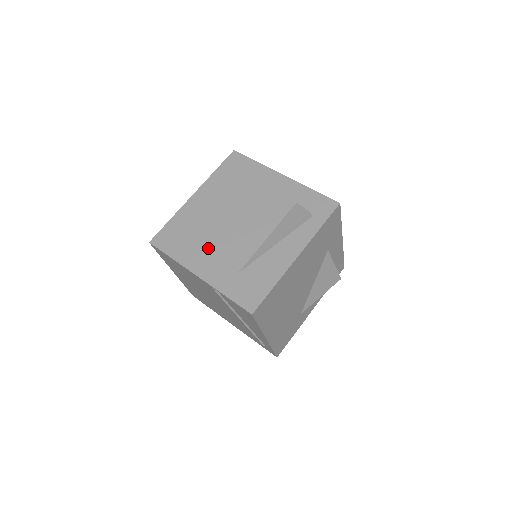
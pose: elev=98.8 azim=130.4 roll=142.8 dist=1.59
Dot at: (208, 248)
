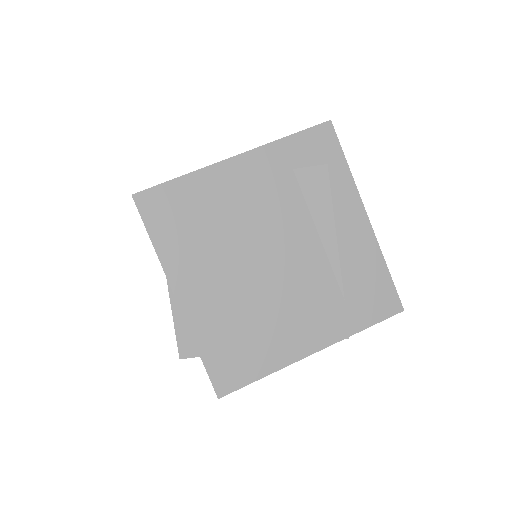
Dot at: (284, 320)
